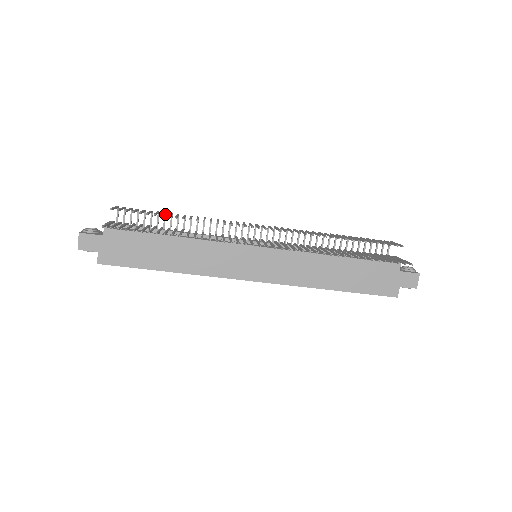
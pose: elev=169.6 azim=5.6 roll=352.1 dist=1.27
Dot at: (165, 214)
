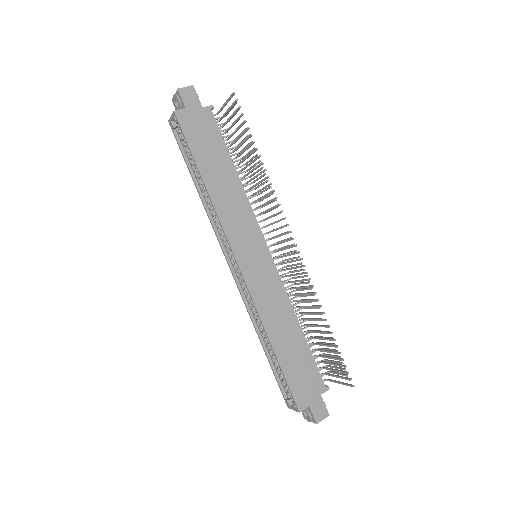
Dot at: (242, 159)
